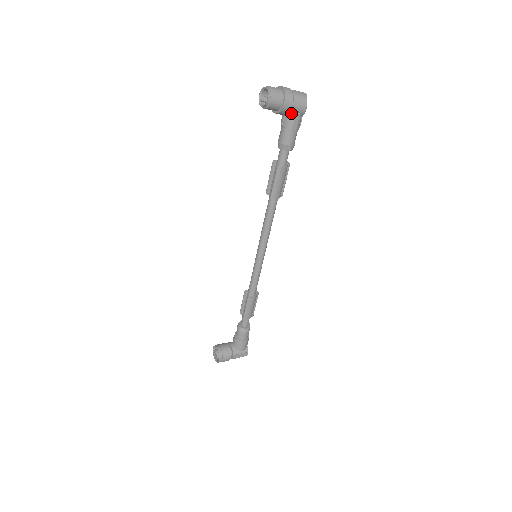
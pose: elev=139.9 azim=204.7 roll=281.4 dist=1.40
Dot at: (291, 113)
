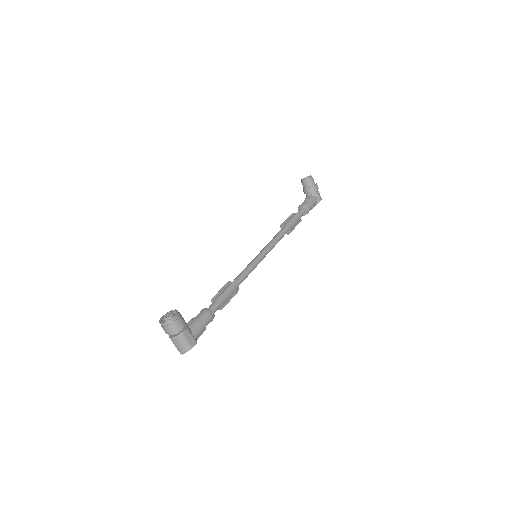
Dot at: (314, 195)
